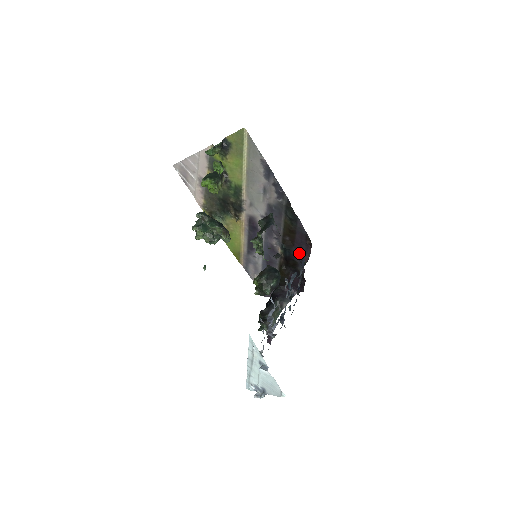
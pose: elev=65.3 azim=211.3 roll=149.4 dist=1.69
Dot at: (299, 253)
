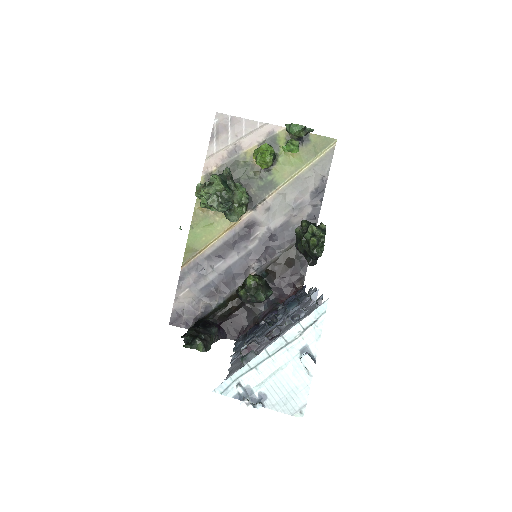
Dot at: (276, 291)
